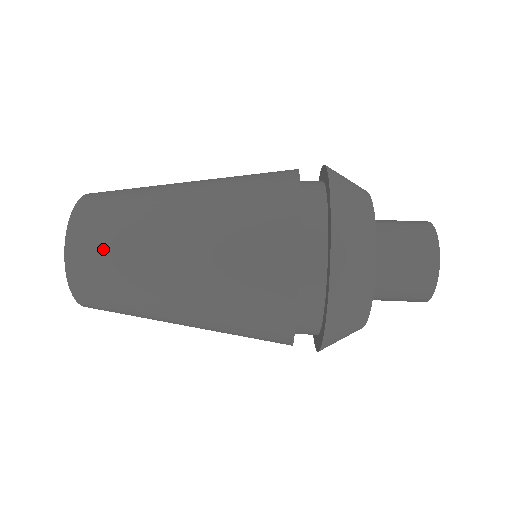
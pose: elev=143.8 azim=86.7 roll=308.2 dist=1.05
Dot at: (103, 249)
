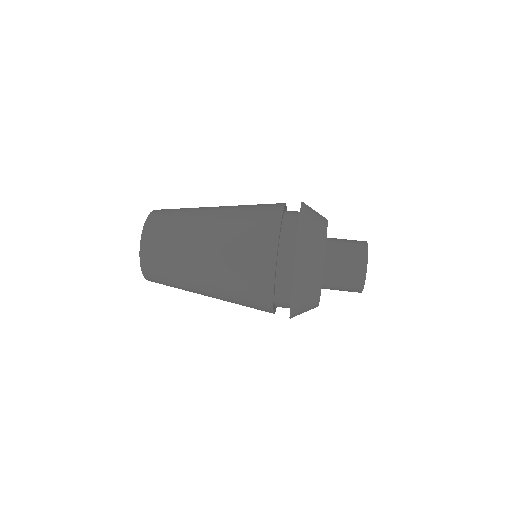
Dot at: (163, 241)
